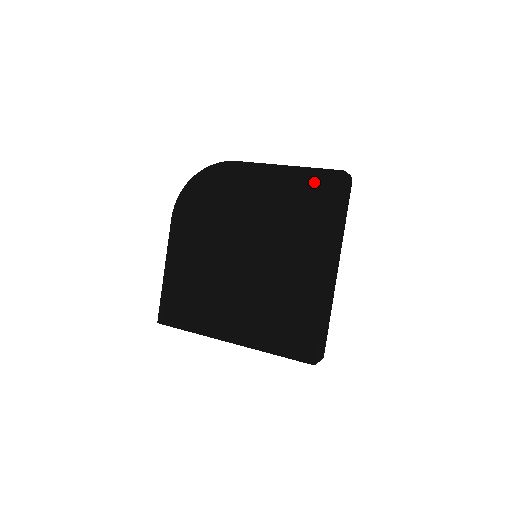
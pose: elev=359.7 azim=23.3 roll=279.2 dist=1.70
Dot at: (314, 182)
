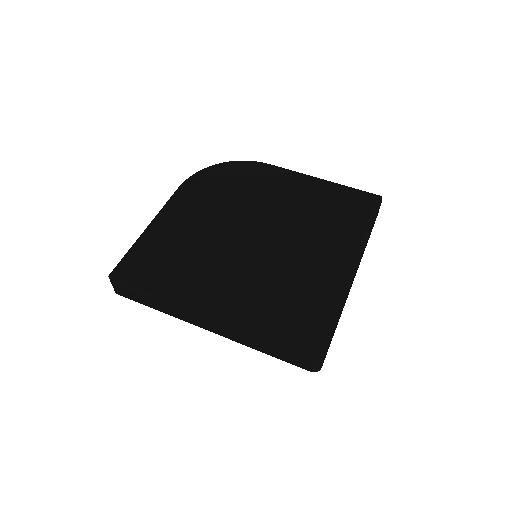
Dot at: (349, 194)
